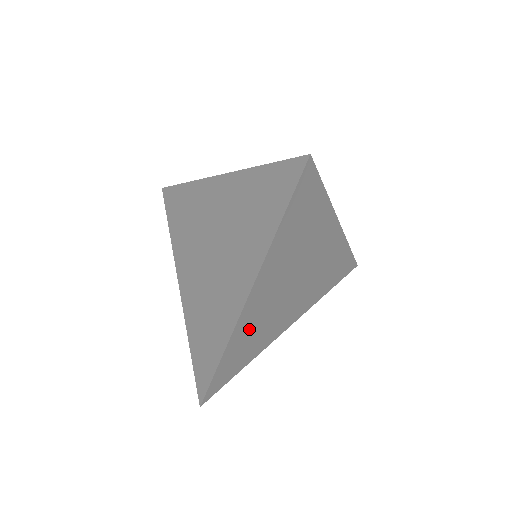
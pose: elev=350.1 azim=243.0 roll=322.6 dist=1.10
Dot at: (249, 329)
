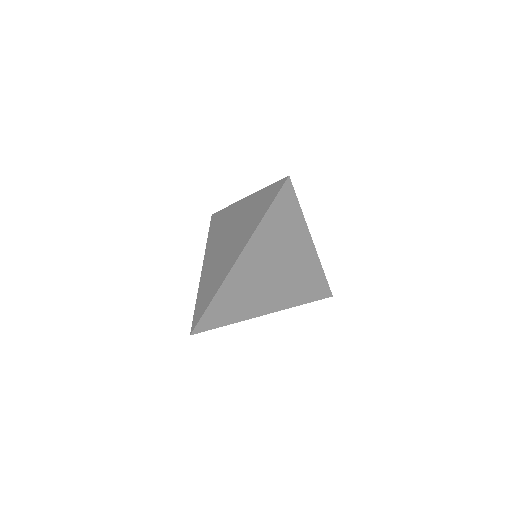
Dot at: (236, 289)
